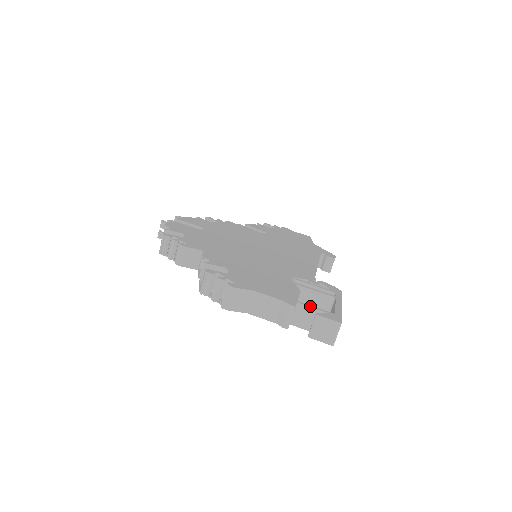
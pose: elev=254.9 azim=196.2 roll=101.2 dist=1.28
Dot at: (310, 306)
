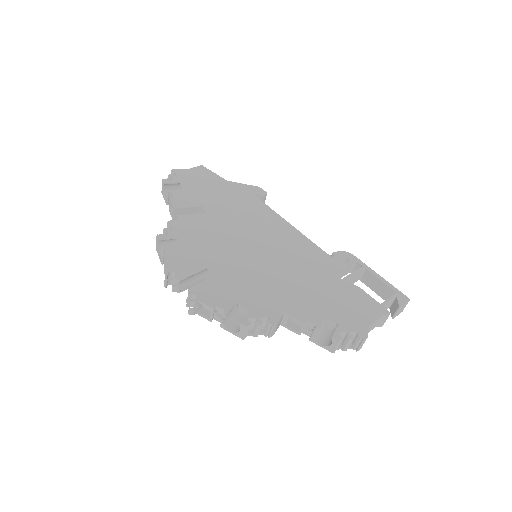
Dot at: (388, 301)
